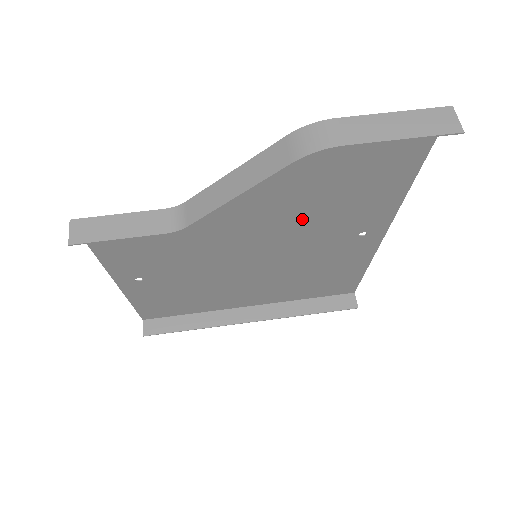
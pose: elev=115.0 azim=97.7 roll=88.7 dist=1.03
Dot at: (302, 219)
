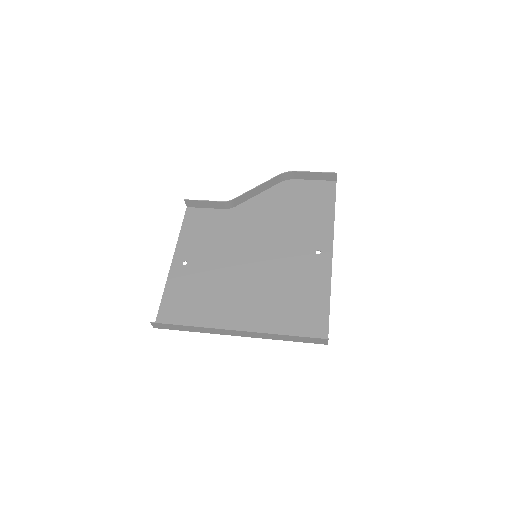
Dot at: (283, 230)
